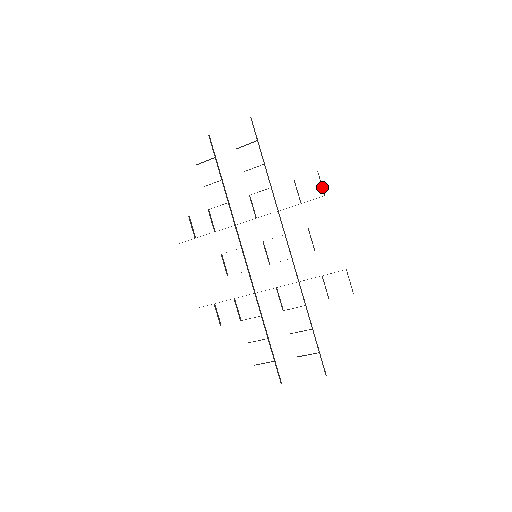
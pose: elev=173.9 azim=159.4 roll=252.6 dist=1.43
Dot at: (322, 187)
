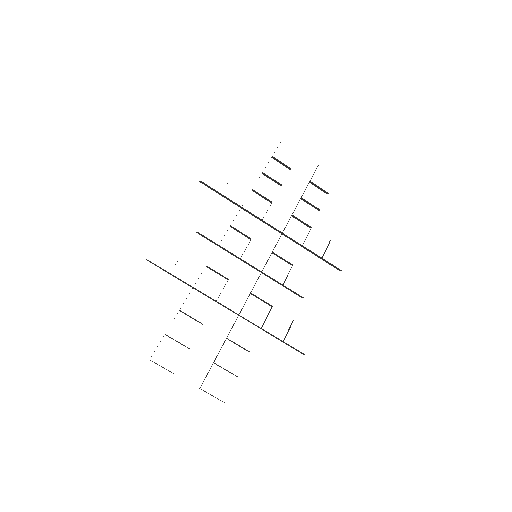
Dot at: occluded
